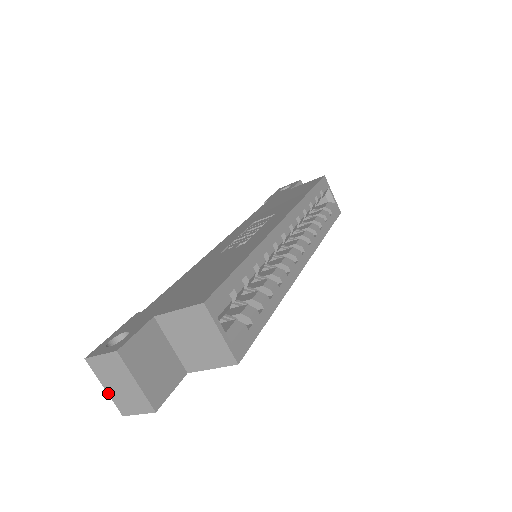
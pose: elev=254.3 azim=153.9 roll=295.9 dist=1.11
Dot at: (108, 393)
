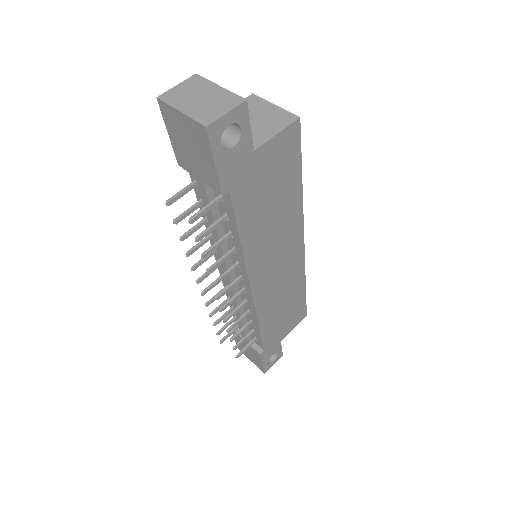
Dot at: (185, 114)
